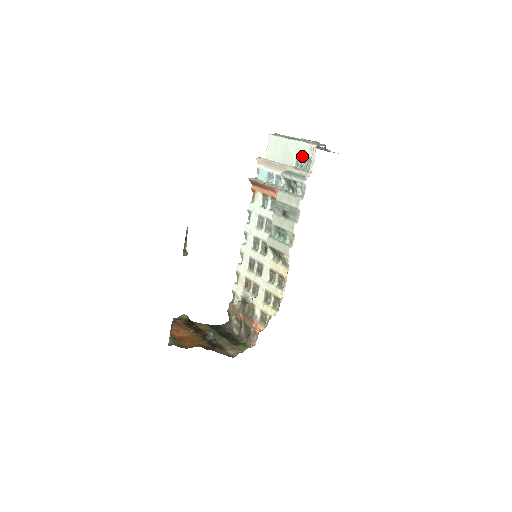
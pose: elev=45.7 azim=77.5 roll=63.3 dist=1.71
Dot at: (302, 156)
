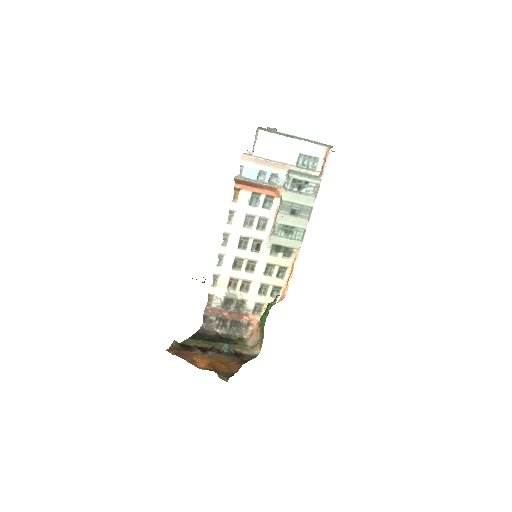
Dot at: (307, 156)
